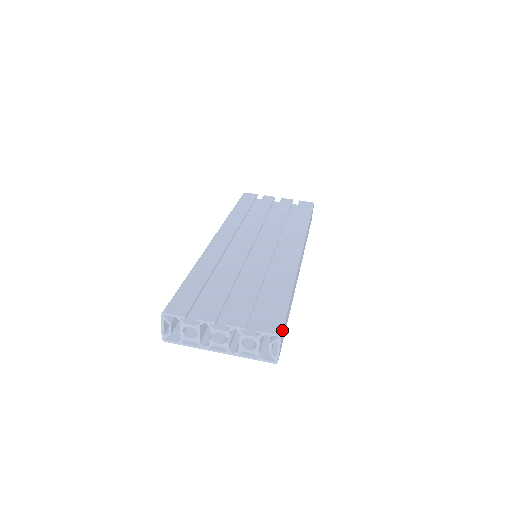
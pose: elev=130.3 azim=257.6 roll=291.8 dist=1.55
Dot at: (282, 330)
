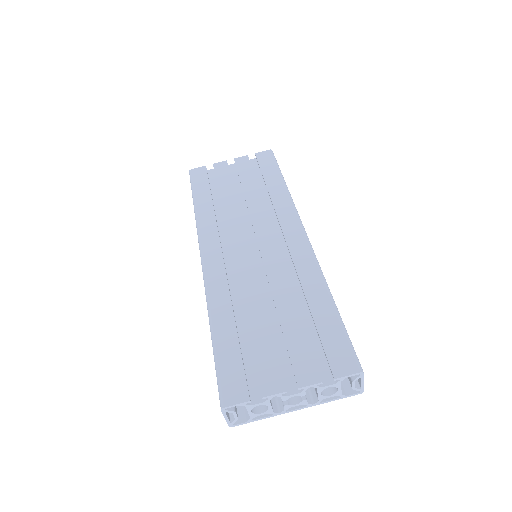
Dot at: (359, 362)
